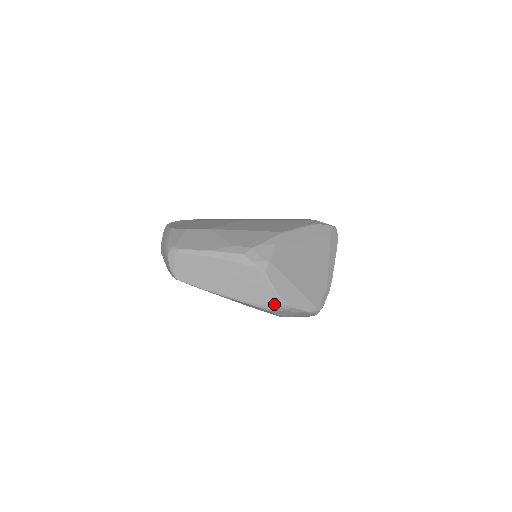
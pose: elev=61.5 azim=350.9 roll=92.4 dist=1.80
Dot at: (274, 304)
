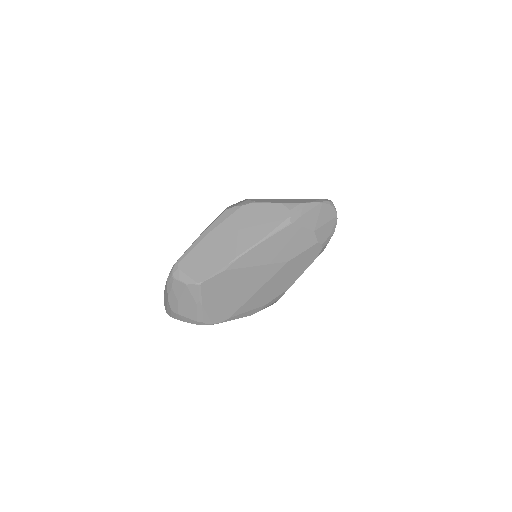
Dot at: (288, 212)
